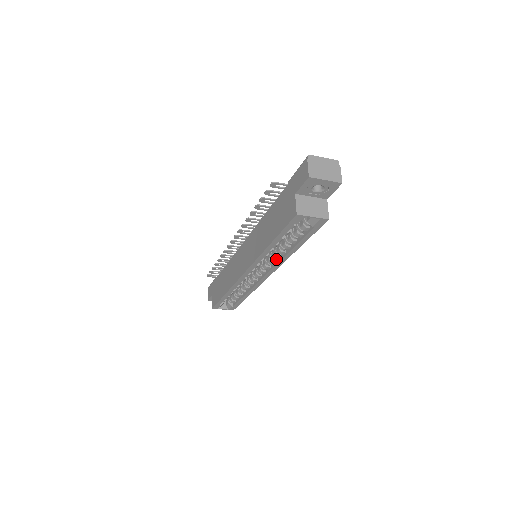
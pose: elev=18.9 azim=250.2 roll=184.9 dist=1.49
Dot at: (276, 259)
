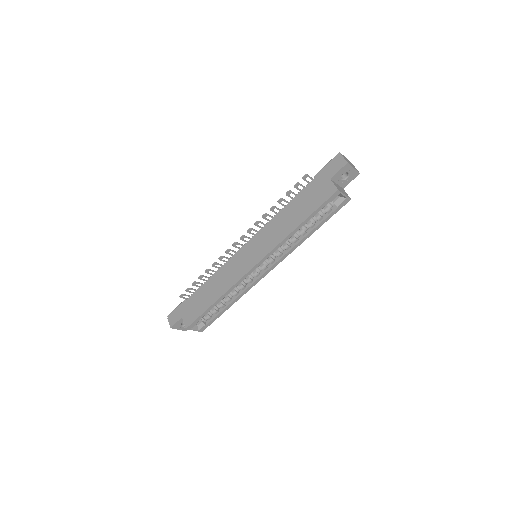
Dot at: (287, 249)
